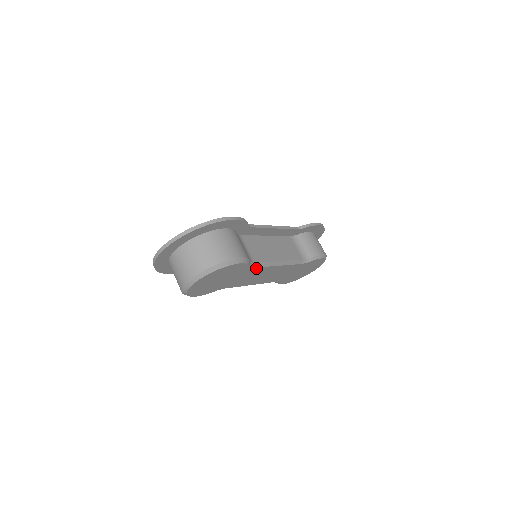
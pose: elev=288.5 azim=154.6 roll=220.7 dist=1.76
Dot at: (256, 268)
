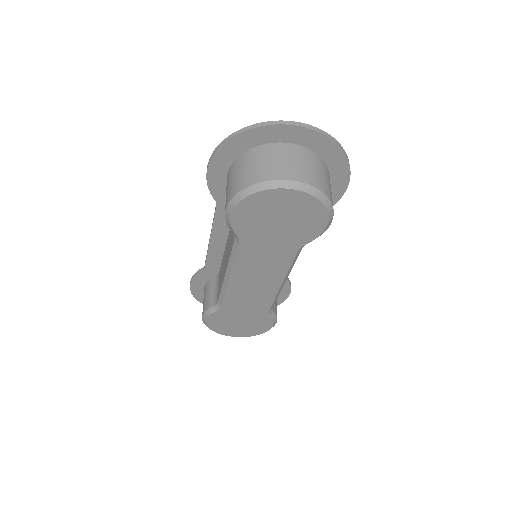
Dot at: (292, 257)
